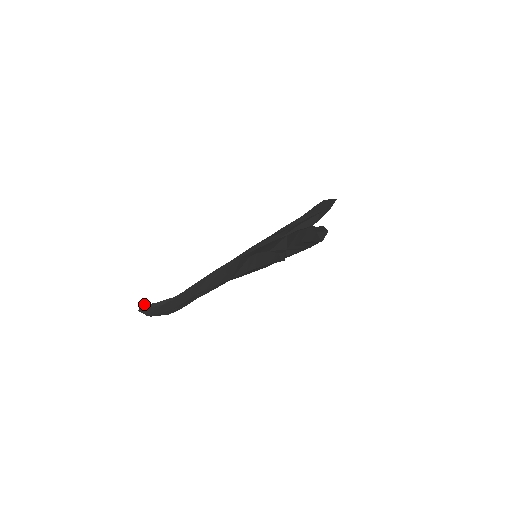
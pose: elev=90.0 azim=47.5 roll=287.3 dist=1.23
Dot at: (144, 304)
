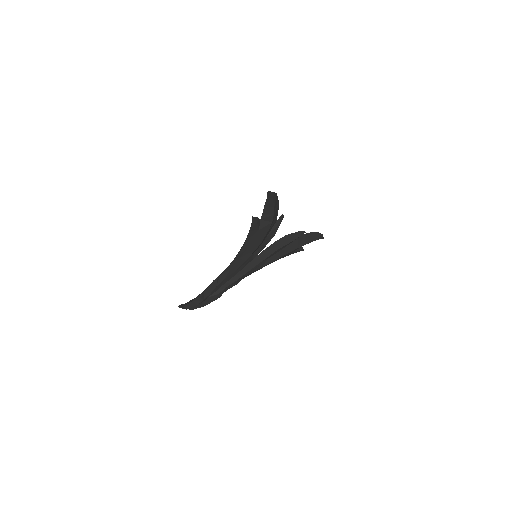
Dot at: occluded
